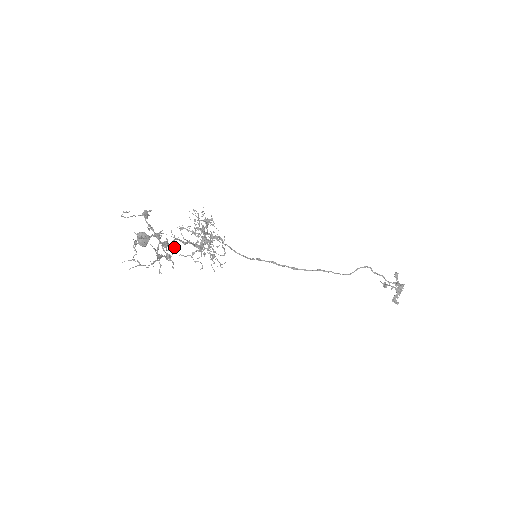
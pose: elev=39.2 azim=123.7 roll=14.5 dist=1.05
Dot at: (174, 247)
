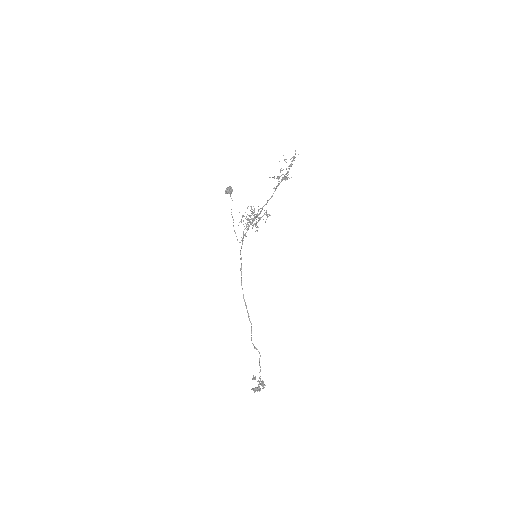
Dot at: (276, 188)
